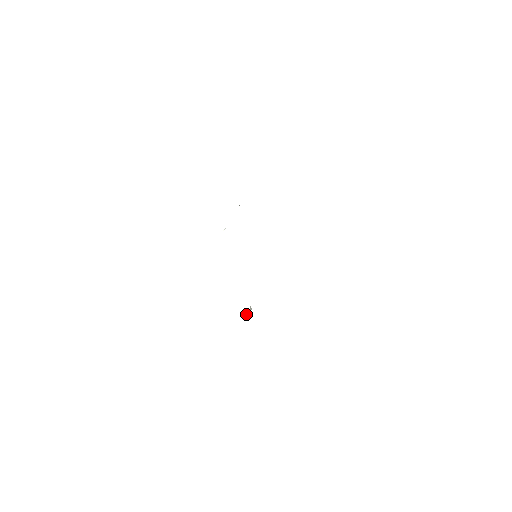
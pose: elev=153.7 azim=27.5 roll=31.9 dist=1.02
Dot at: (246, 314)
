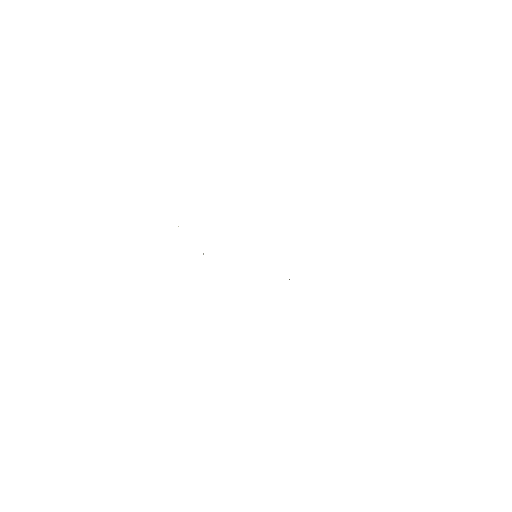
Dot at: occluded
